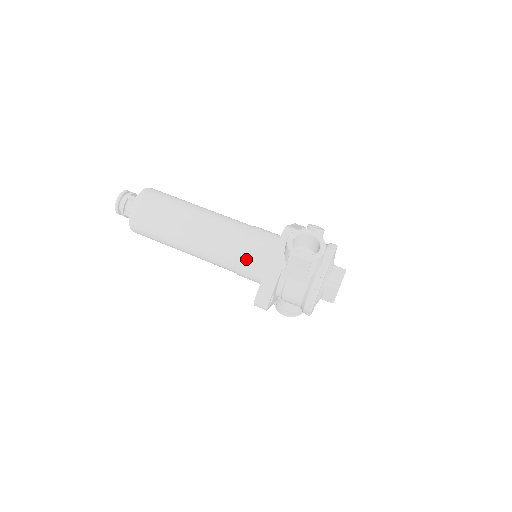
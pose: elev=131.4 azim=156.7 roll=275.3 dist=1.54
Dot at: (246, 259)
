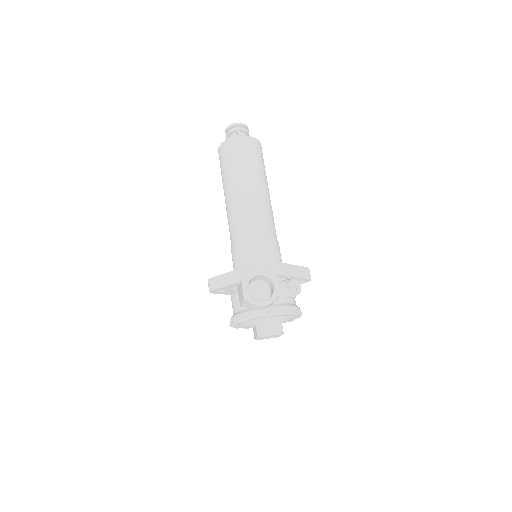
Dot at: (237, 250)
